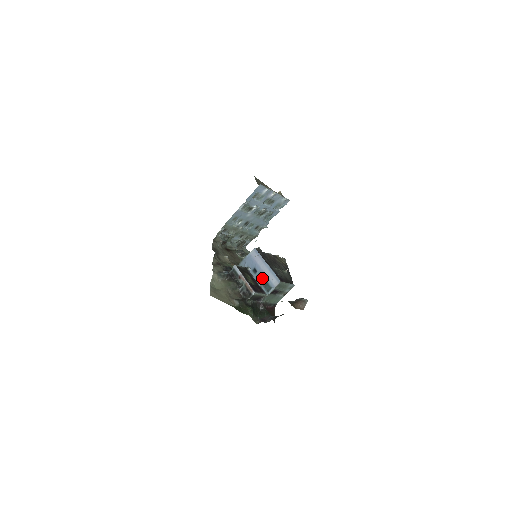
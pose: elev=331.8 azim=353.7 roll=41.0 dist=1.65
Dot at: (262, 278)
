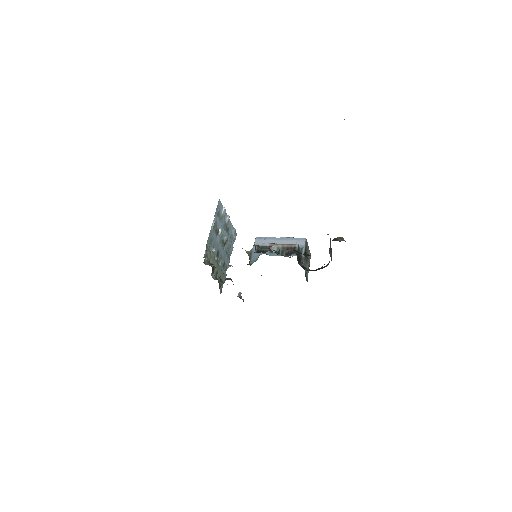
Dot at: occluded
